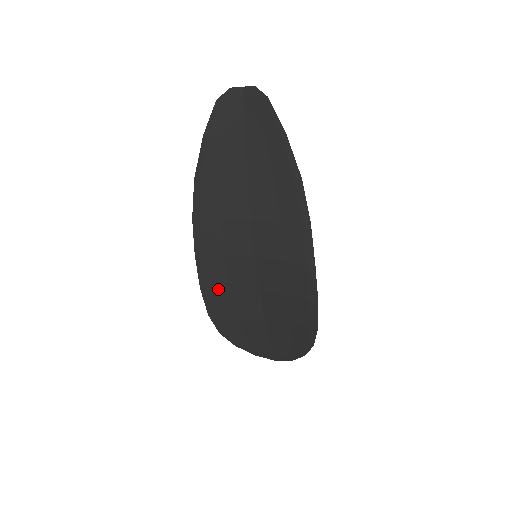
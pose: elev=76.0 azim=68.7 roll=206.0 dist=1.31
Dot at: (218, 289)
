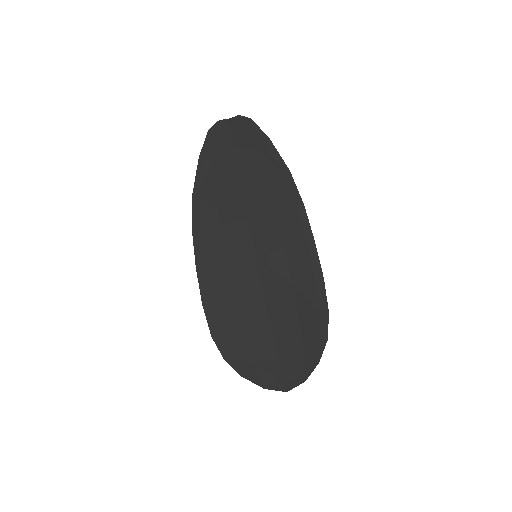
Dot at: (221, 300)
